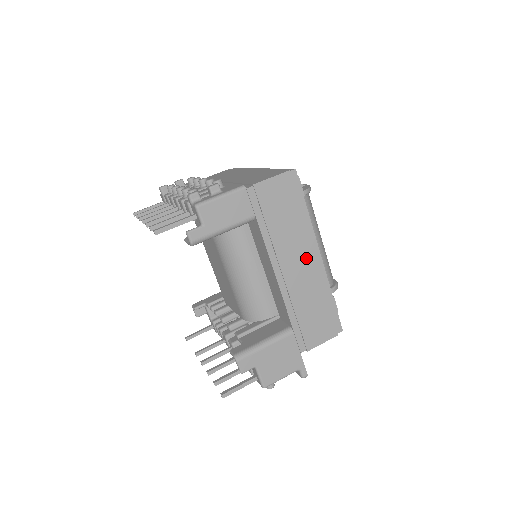
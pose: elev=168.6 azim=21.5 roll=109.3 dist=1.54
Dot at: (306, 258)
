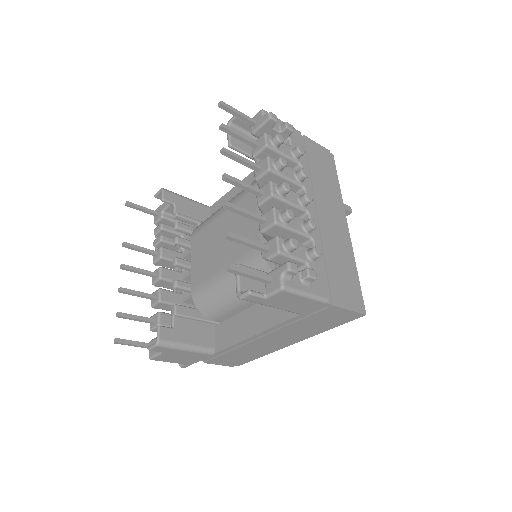
Dot at: (284, 341)
